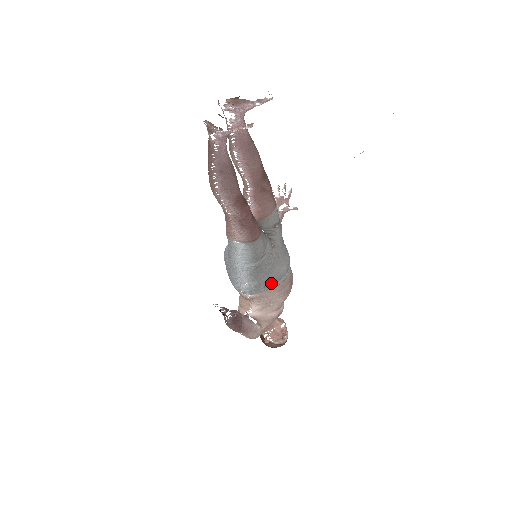
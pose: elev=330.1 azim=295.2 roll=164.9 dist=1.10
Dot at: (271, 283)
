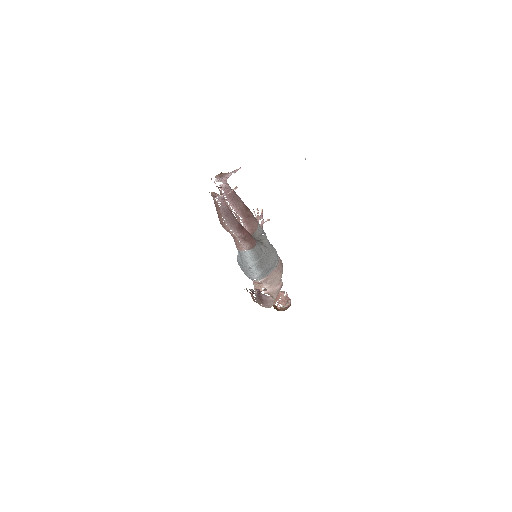
Dot at: (271, 268)
